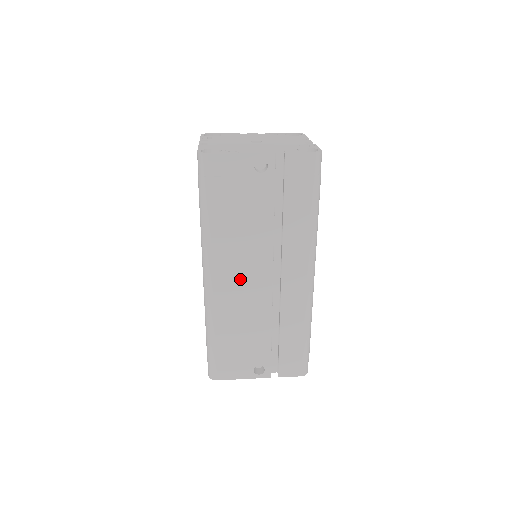
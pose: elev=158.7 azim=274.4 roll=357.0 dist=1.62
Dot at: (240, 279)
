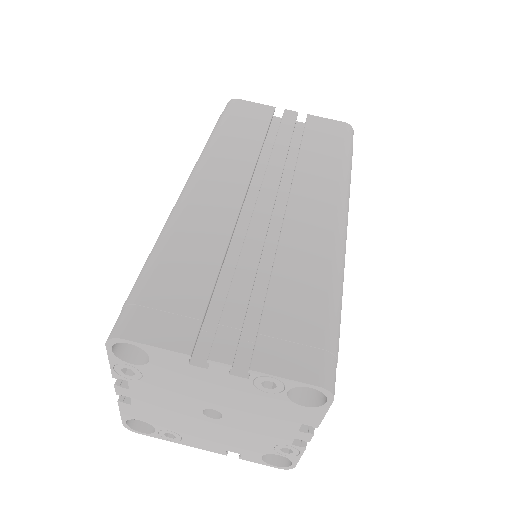
Dot at: occluded
